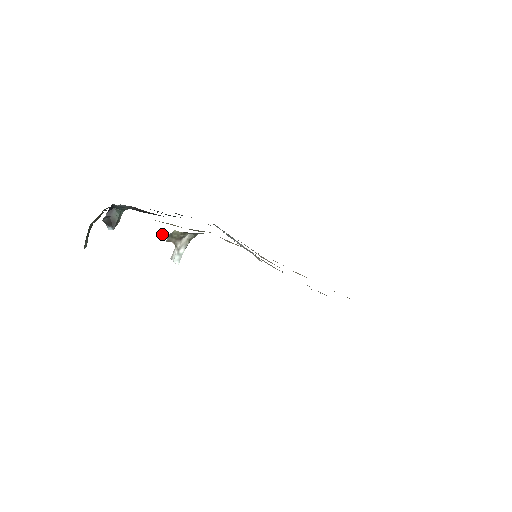
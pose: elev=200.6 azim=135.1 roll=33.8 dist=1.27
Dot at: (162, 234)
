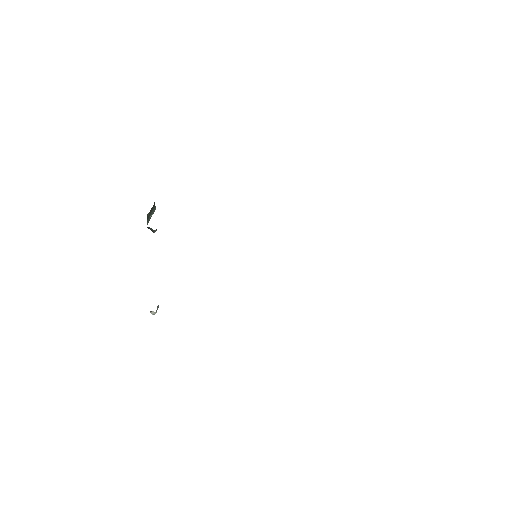
Dot at: occluded
